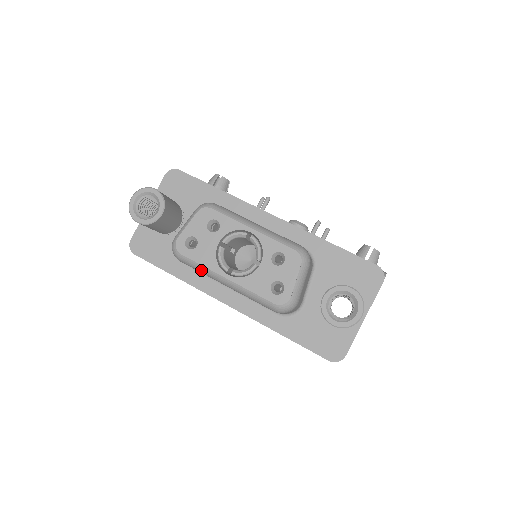
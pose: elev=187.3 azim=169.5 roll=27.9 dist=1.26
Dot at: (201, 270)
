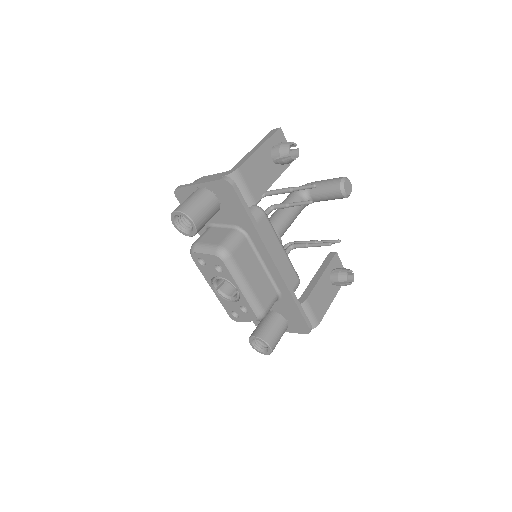
Dot at: occluded
